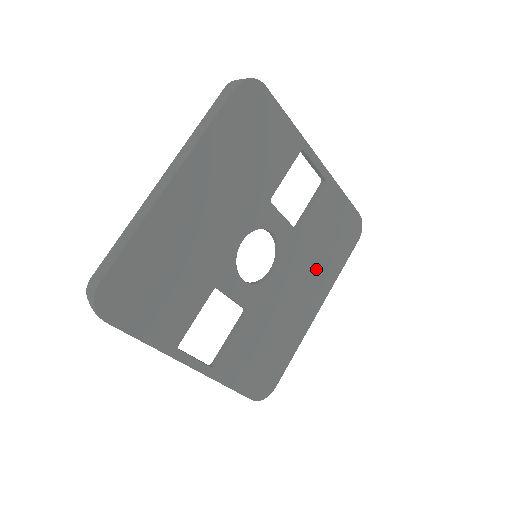
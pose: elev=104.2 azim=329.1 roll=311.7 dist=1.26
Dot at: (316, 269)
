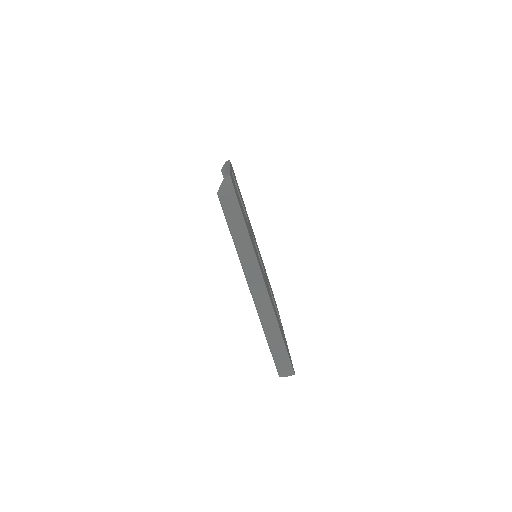
Dot at: occluded
